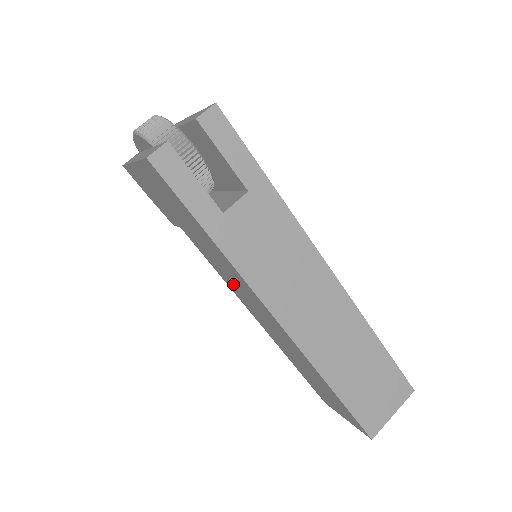
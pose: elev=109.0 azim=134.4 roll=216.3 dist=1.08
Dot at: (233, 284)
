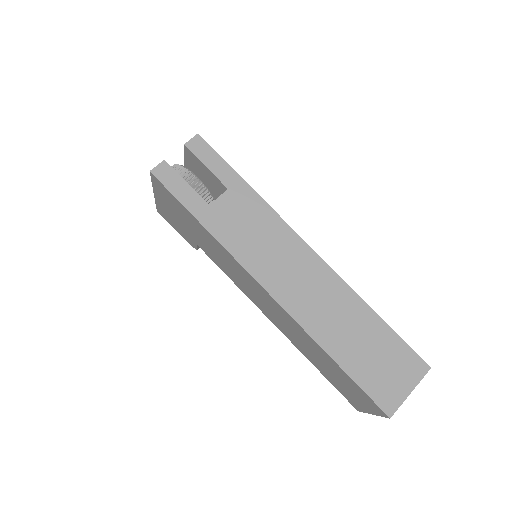
Dot at: (238, 280)
